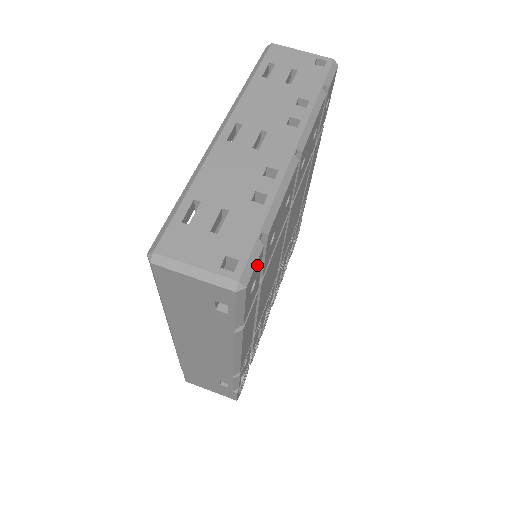
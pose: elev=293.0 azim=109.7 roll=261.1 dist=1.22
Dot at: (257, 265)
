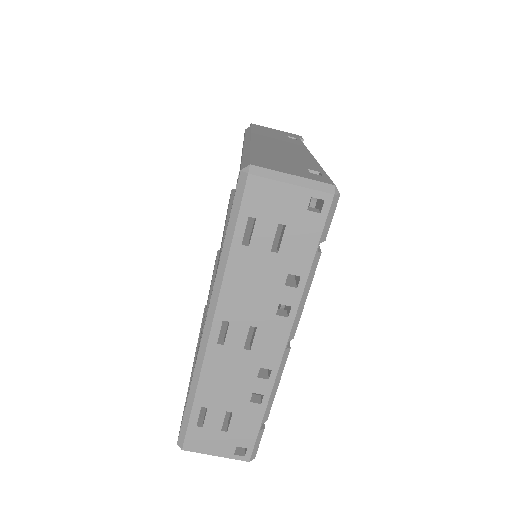
Dot at: occluded
